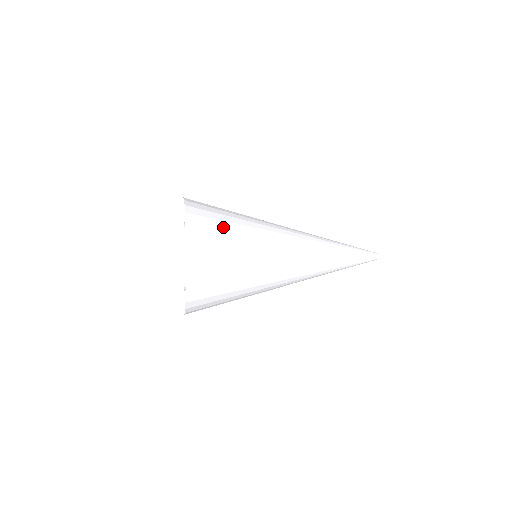
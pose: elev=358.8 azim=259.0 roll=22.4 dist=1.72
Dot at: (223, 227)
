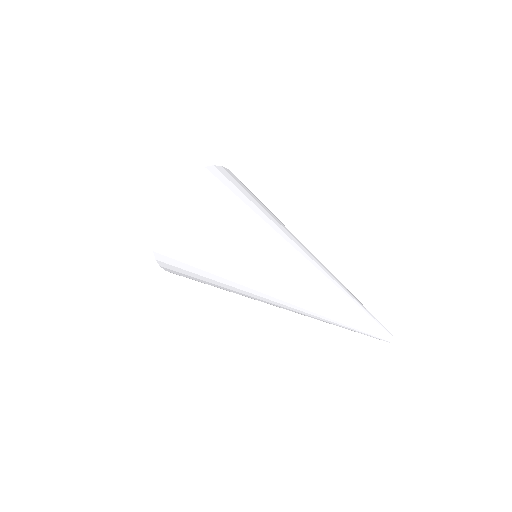
Dot at: (210, 207)
